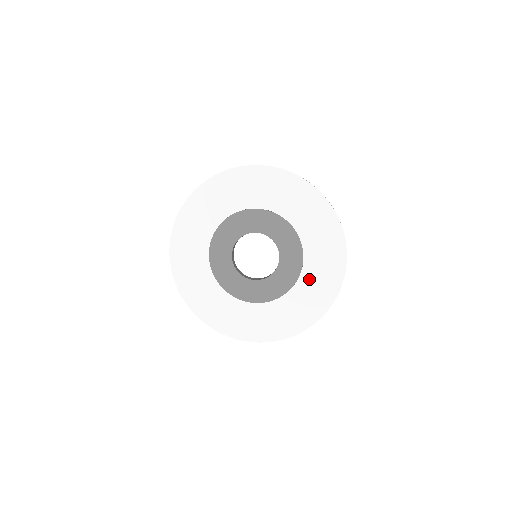
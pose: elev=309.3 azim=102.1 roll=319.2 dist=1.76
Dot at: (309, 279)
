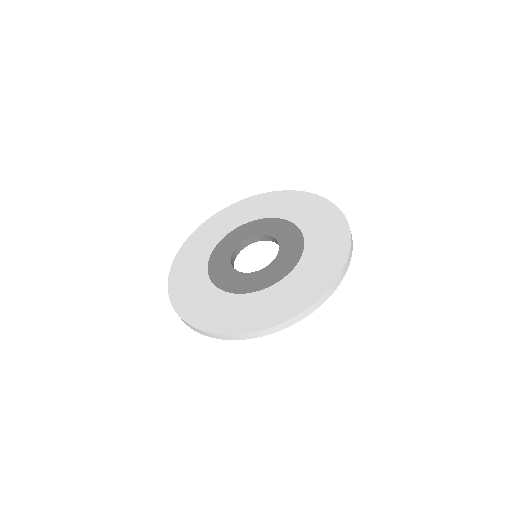
Dot at: (301, 274)
